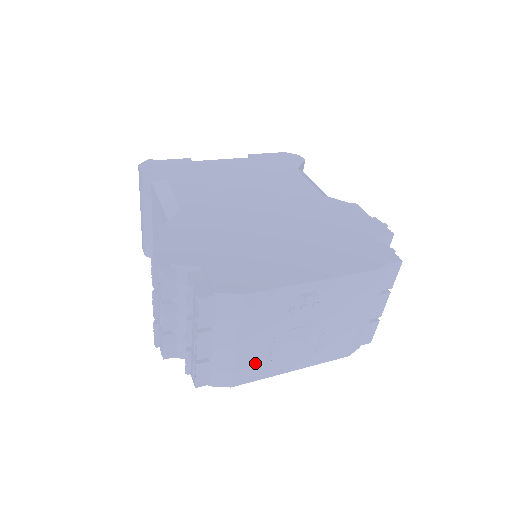
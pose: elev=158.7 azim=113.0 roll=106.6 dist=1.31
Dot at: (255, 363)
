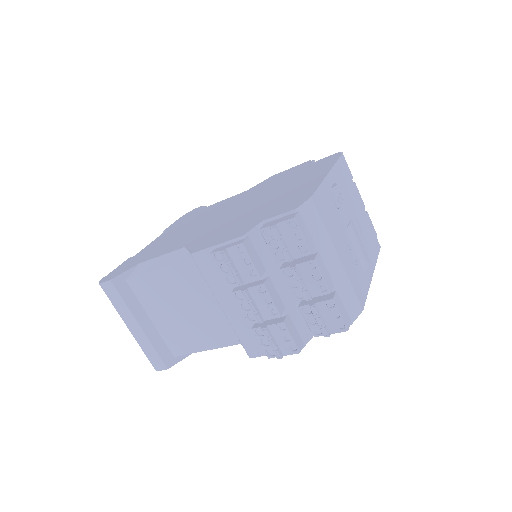
Dot at: (356, 274)
